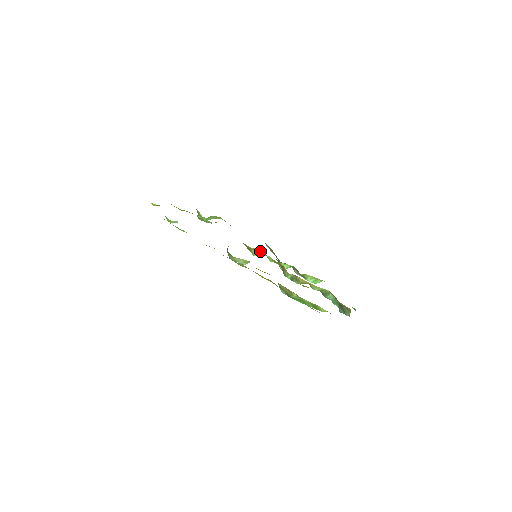
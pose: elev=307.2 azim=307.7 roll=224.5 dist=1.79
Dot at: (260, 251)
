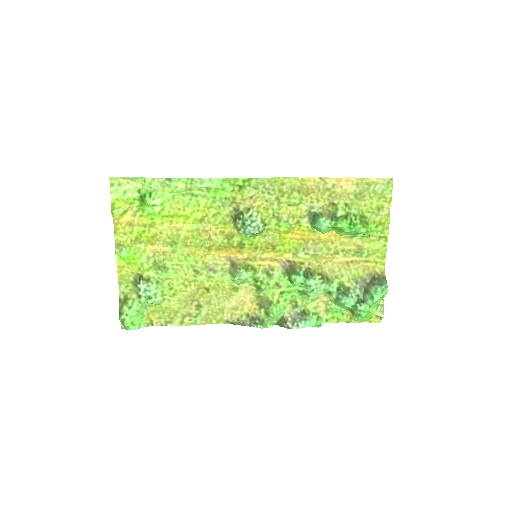
Dot at: (255, 260)
